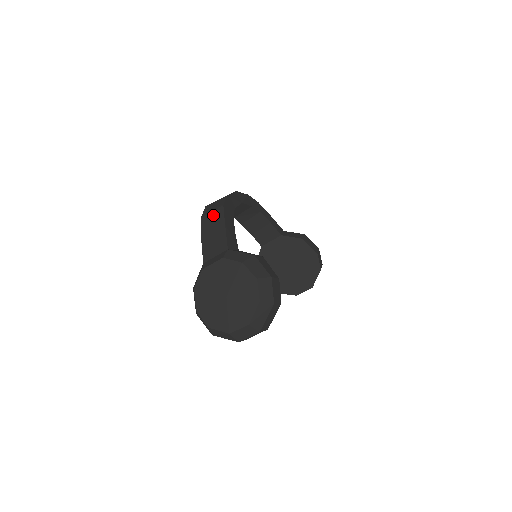
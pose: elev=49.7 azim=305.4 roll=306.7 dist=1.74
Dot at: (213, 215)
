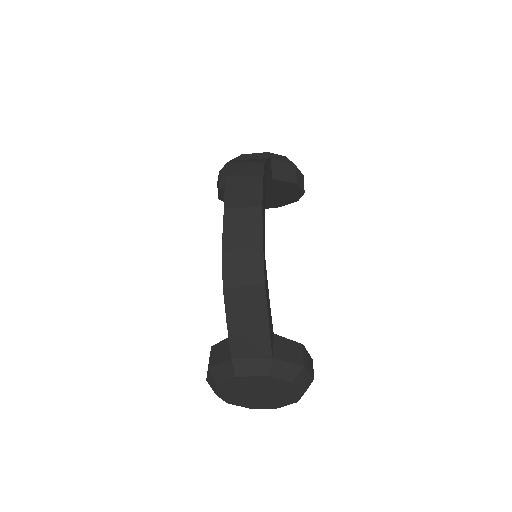
Dot at: (247, 295)
